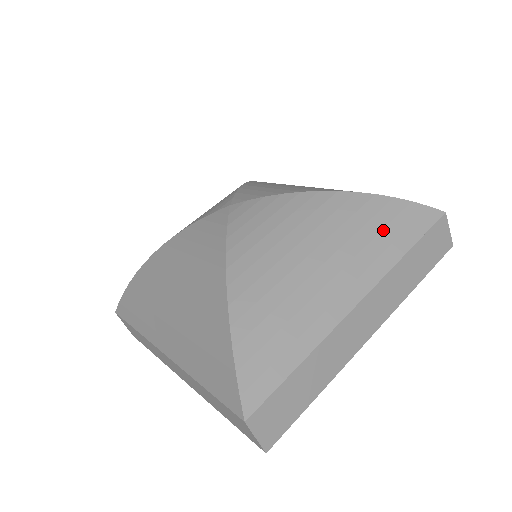
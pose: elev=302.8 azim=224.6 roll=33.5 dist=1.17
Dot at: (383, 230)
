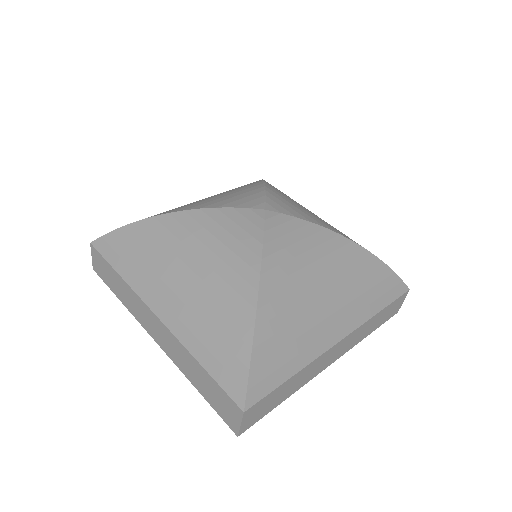
Dot at: (372, 288)
